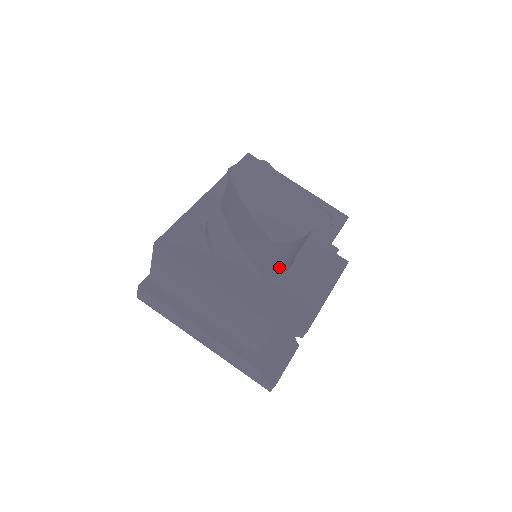
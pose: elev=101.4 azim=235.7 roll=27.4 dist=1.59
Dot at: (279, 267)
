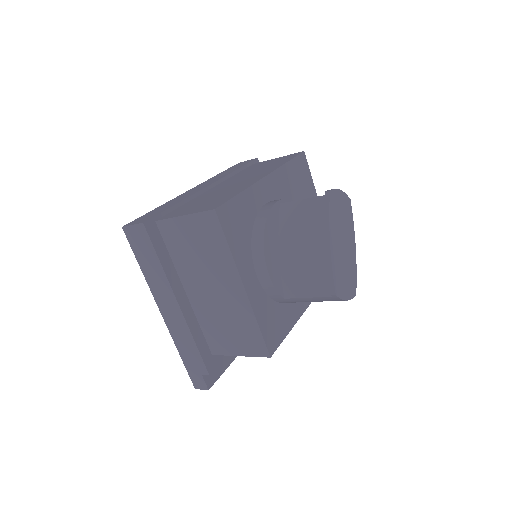
Dot at: occluded
